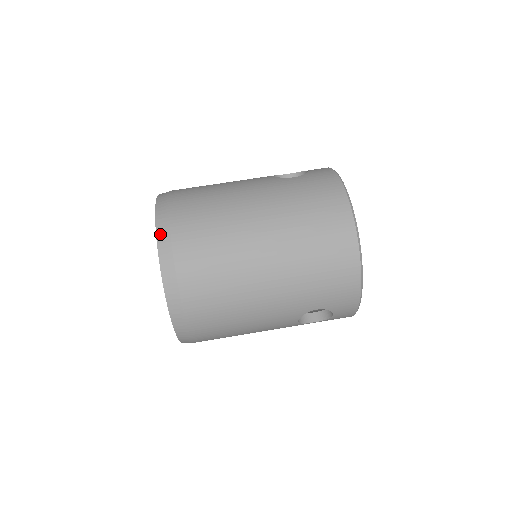
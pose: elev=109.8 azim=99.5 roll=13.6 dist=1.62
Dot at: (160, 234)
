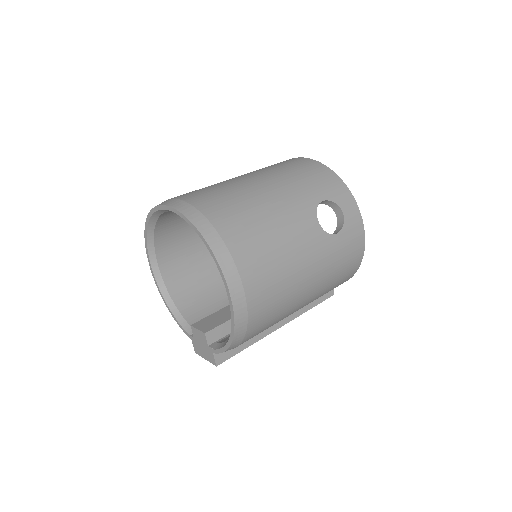
Dot at: occluded
